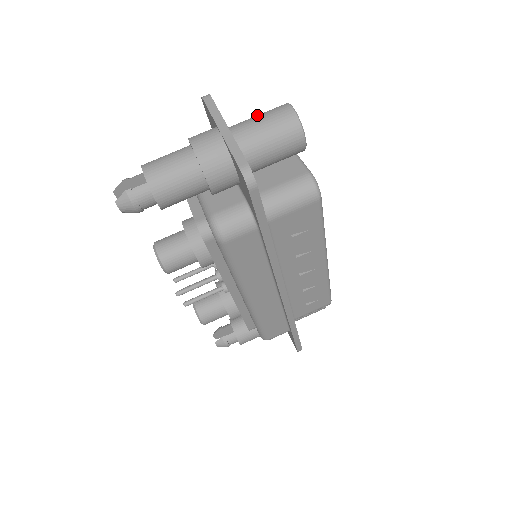
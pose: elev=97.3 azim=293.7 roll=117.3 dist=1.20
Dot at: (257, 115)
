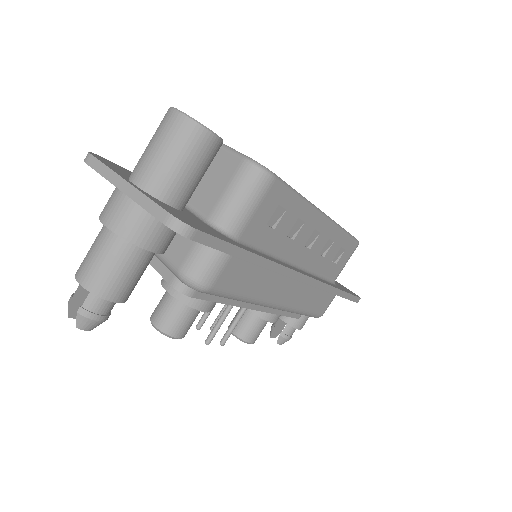
Dot at: occluded
